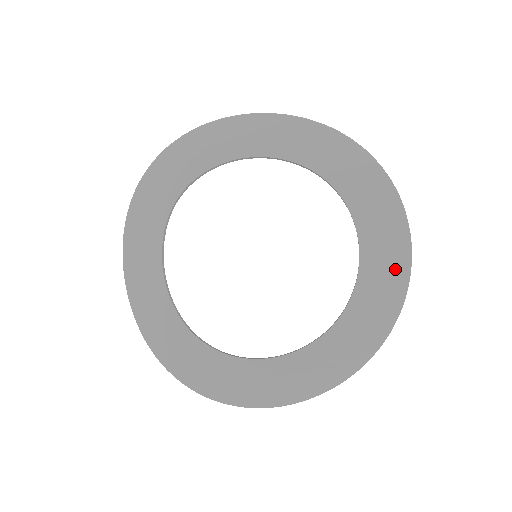
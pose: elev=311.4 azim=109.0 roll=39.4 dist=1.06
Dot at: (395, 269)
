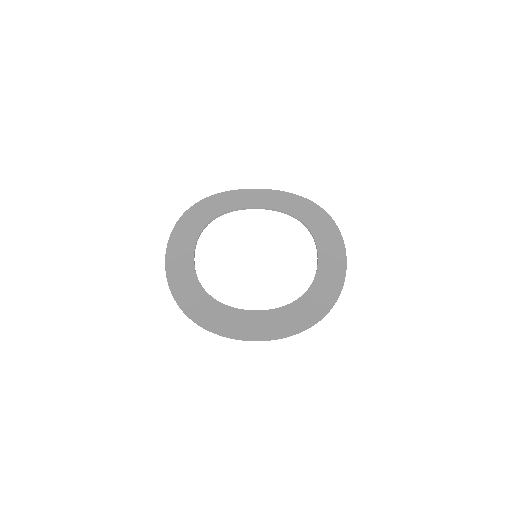
Dot at: (336, 245)
